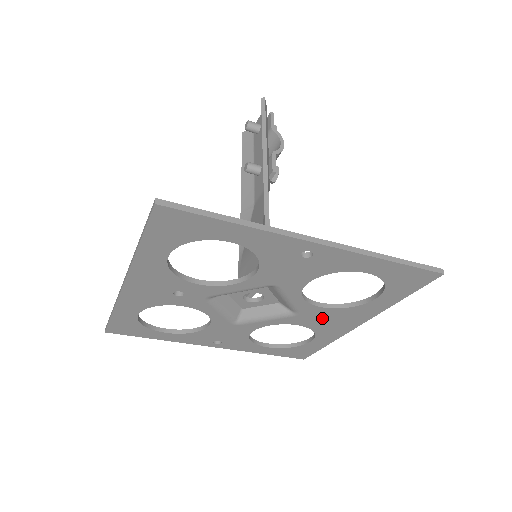
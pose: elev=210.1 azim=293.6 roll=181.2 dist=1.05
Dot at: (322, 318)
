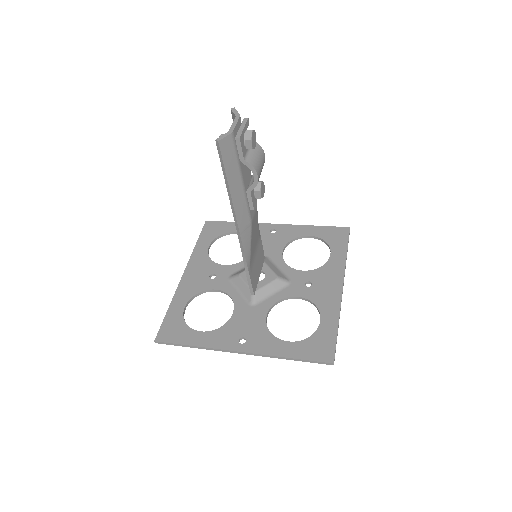
Dot at: (312, 285)
